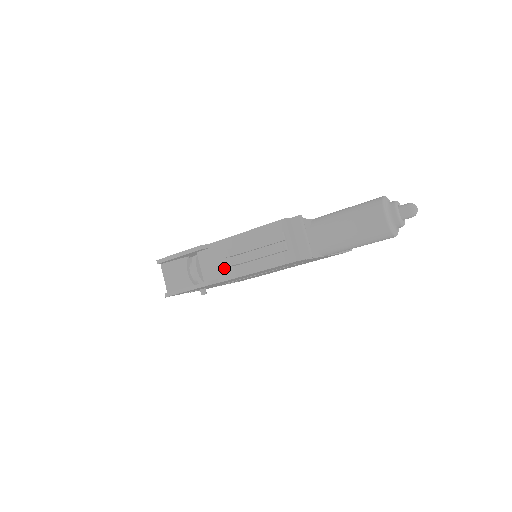
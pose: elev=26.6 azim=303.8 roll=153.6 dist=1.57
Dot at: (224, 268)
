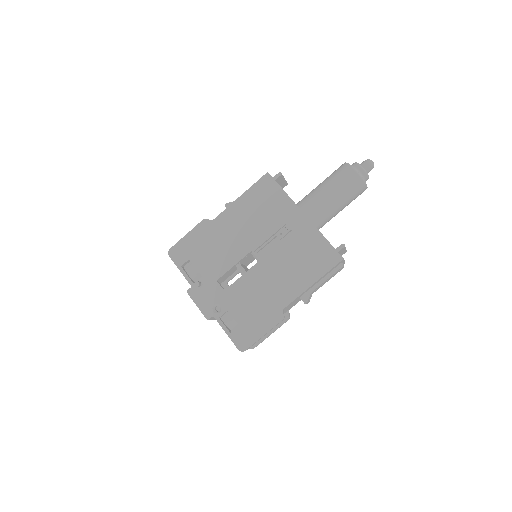
Dot at: occluded
